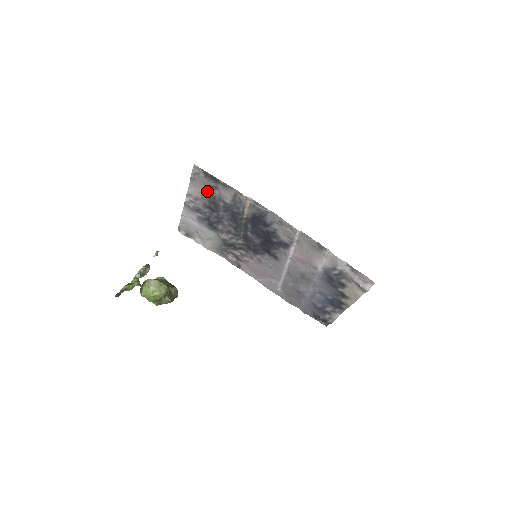
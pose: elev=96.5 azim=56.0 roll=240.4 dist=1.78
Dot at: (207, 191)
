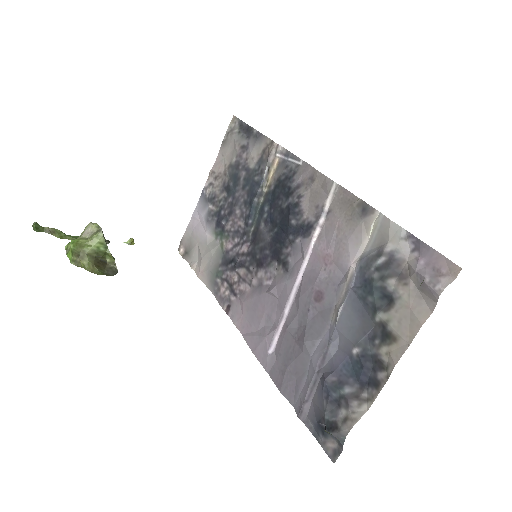
Dot at: (234, 158)
